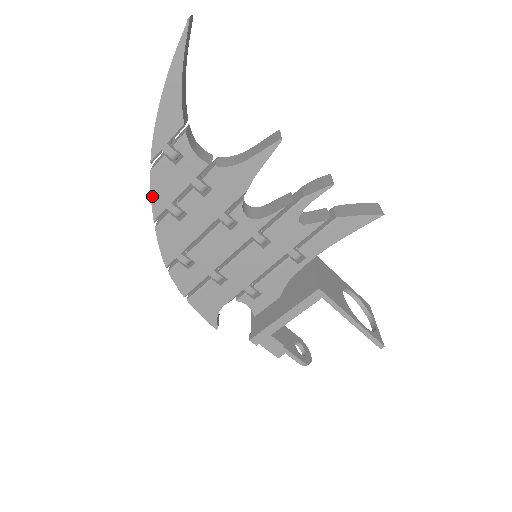
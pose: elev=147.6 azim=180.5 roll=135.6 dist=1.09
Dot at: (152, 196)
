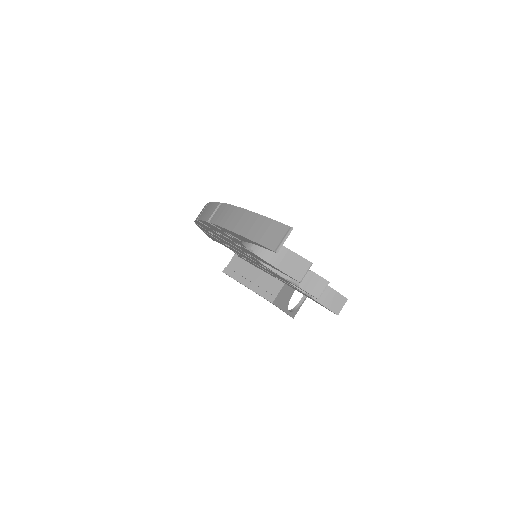
Dot at: (202, 221)
